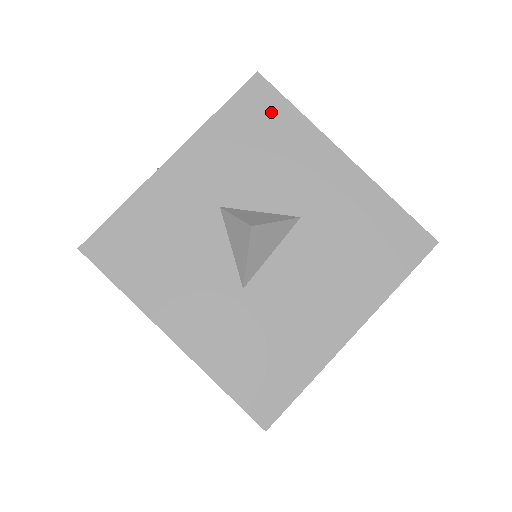
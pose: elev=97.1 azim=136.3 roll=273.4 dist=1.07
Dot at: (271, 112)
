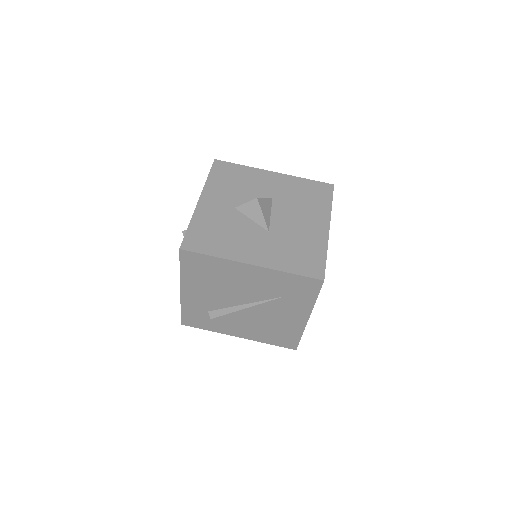
Dot at: (231, 169)
